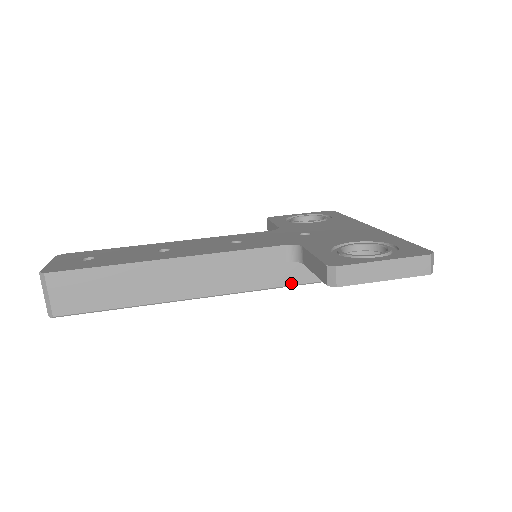
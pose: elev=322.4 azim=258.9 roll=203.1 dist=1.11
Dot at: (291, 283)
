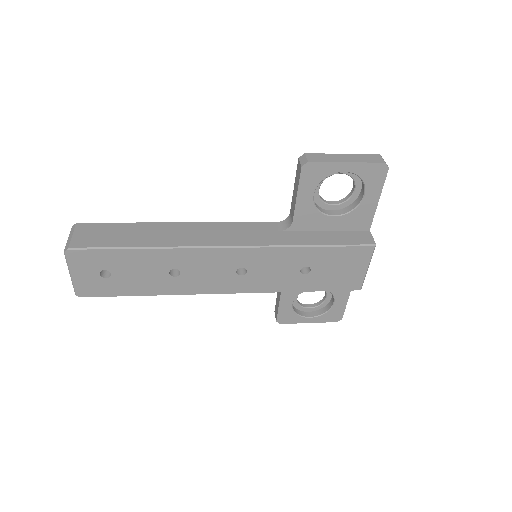
Dot at: (286, 244)
